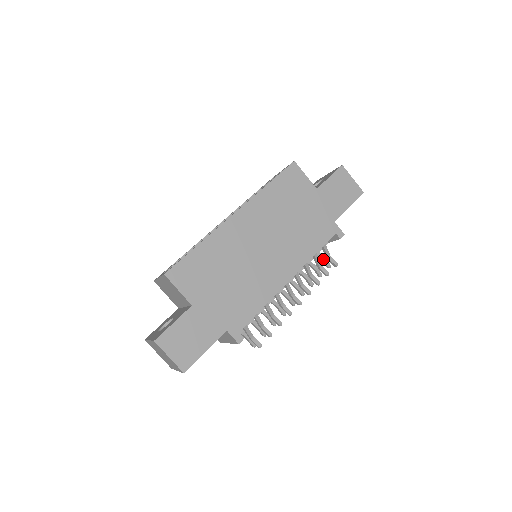
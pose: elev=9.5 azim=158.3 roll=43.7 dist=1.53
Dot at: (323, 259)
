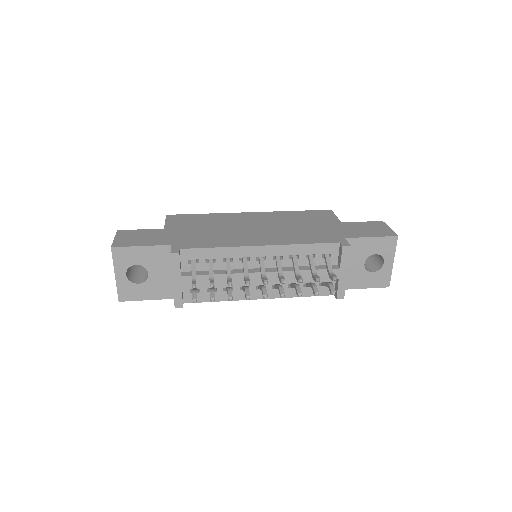
Dot at: (328, 283)
